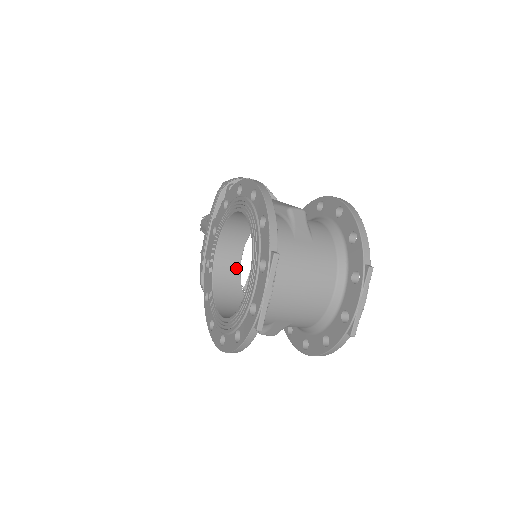
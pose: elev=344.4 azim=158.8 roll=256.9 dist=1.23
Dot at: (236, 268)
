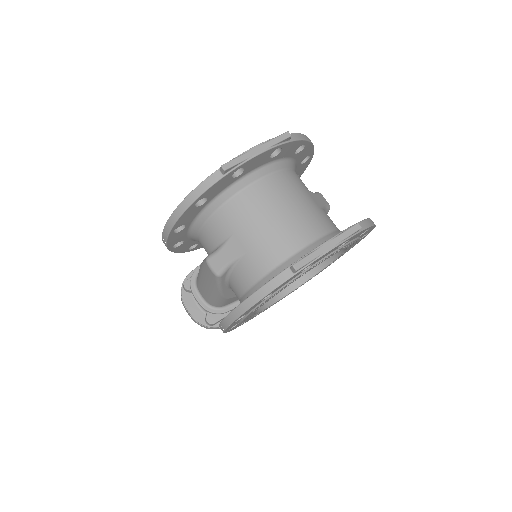
Dot at: occluded
